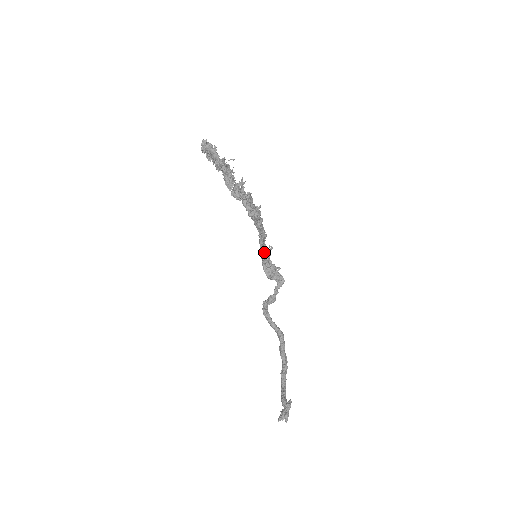
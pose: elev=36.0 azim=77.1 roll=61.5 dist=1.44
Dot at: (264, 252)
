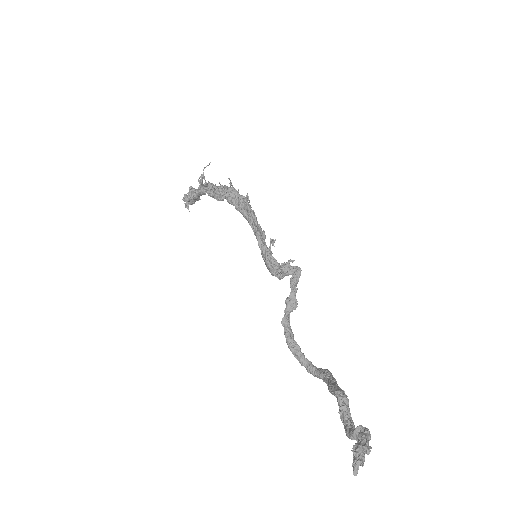
Dot at: (266, 251)
